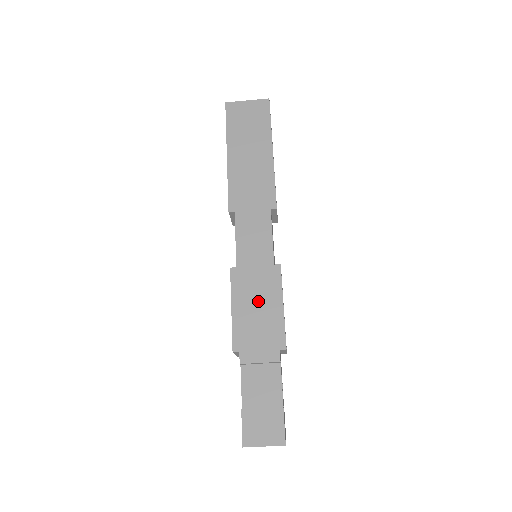
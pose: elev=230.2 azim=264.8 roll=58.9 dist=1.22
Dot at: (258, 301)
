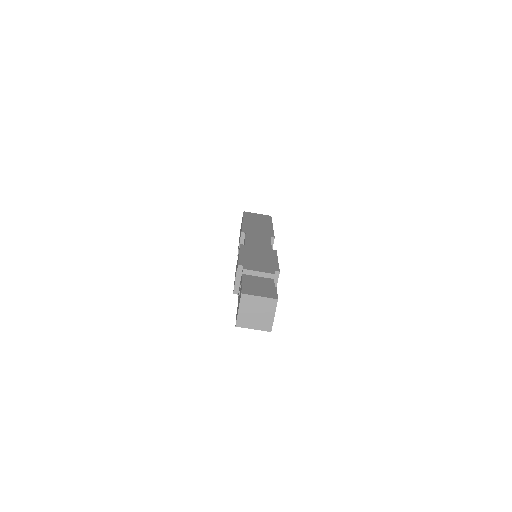
Dot at: (259, 255)
